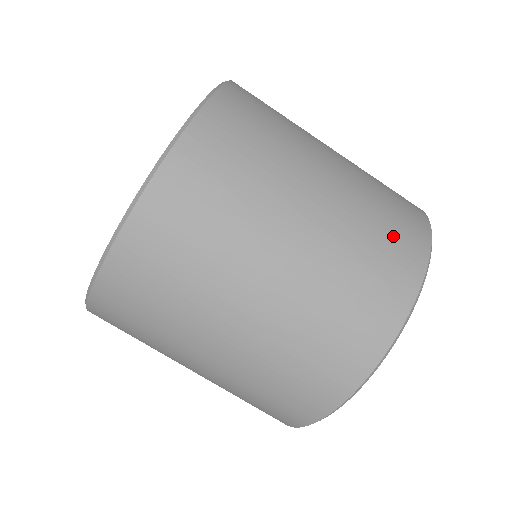
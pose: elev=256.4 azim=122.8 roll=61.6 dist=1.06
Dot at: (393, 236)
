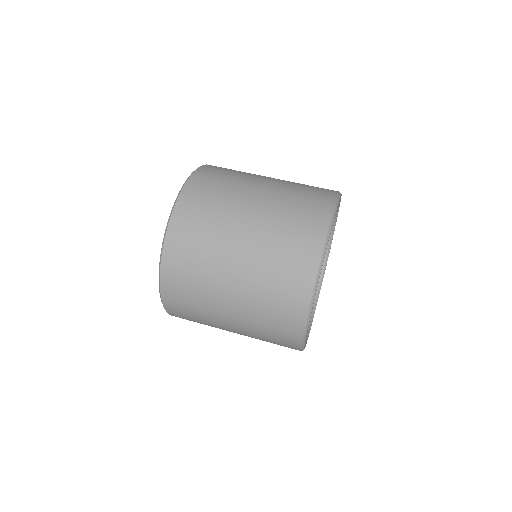
Dot at: (308, 203)
